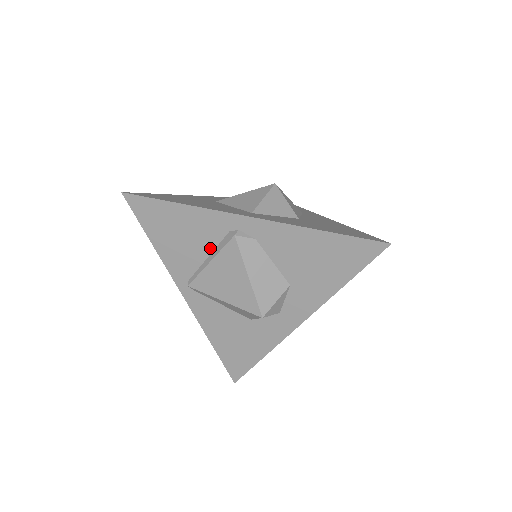
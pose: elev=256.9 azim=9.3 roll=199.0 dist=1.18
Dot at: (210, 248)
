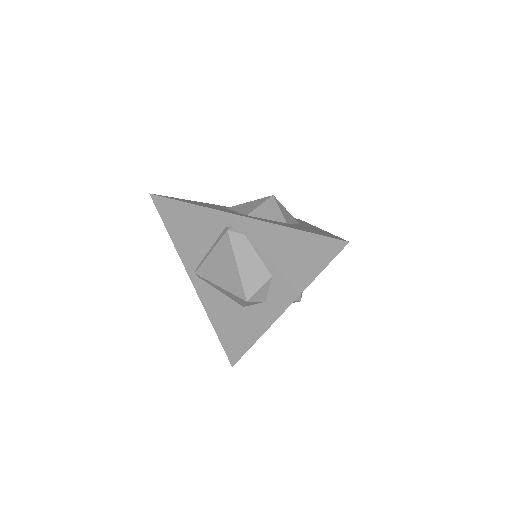
Dot at: (211, 241)
